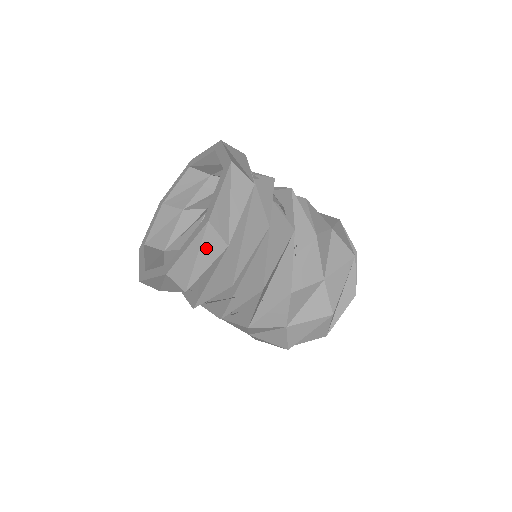
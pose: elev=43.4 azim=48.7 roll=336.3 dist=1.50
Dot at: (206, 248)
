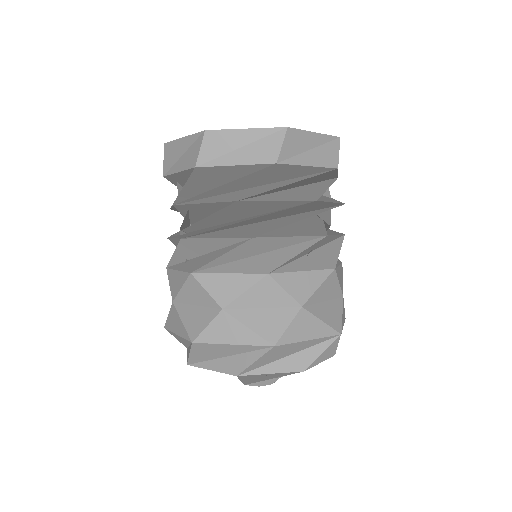
Dot at: (258, 147)
